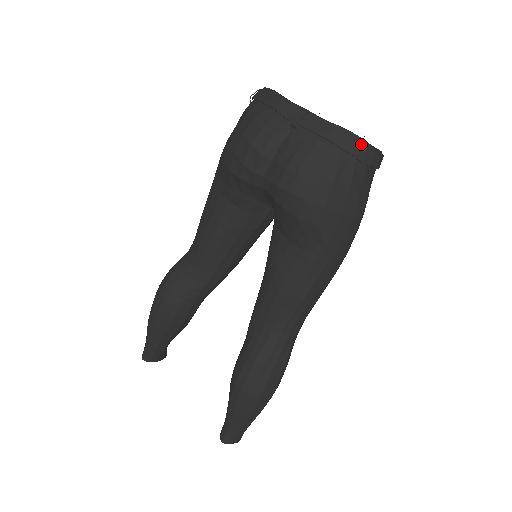
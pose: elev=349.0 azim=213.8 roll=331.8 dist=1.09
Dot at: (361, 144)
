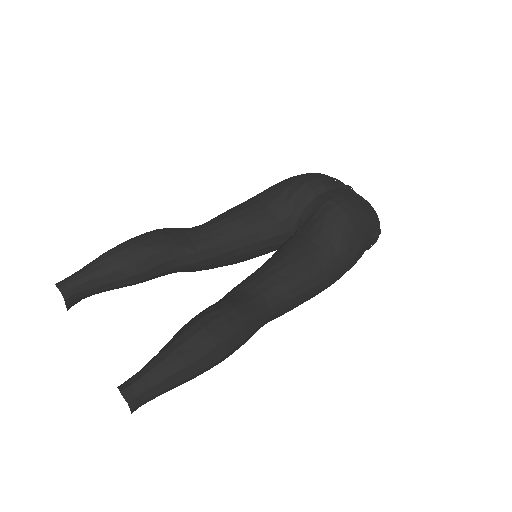
Dot at: (378, 218)
